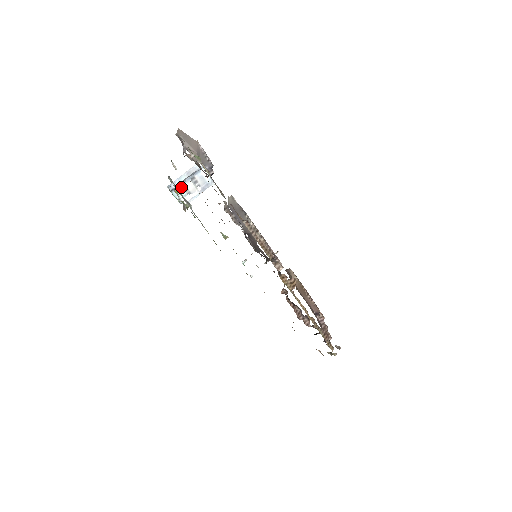
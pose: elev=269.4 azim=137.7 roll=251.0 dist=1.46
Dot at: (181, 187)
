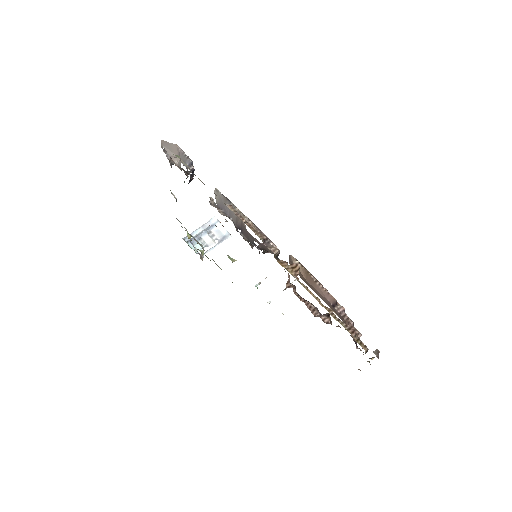
Dot at: (198, 240)
